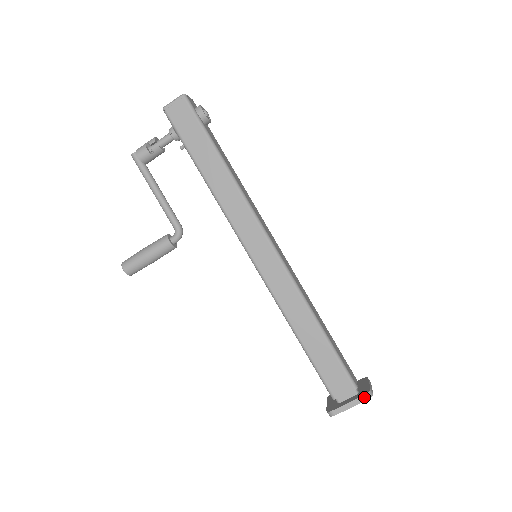
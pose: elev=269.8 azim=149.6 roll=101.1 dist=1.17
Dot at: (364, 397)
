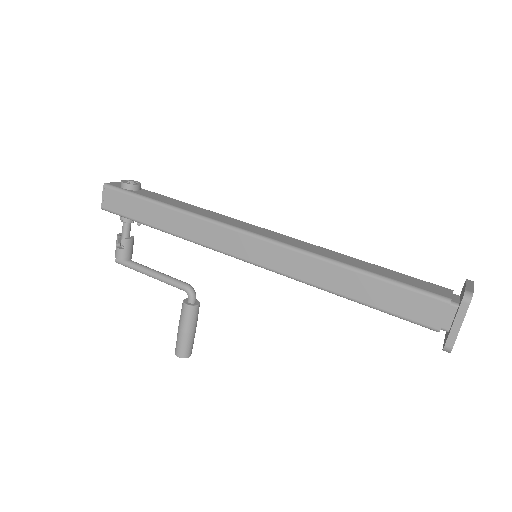
Dot at: (463, 304)
